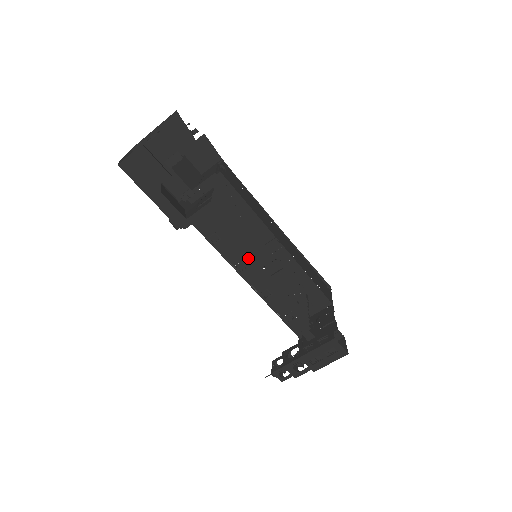
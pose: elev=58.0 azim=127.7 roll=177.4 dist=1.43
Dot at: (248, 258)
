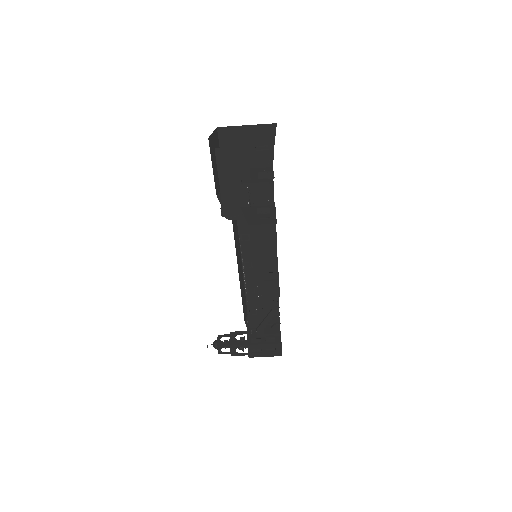
Dot at: (258, 262)
